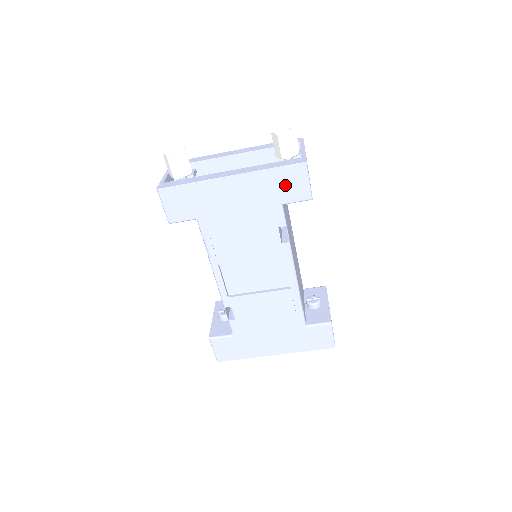
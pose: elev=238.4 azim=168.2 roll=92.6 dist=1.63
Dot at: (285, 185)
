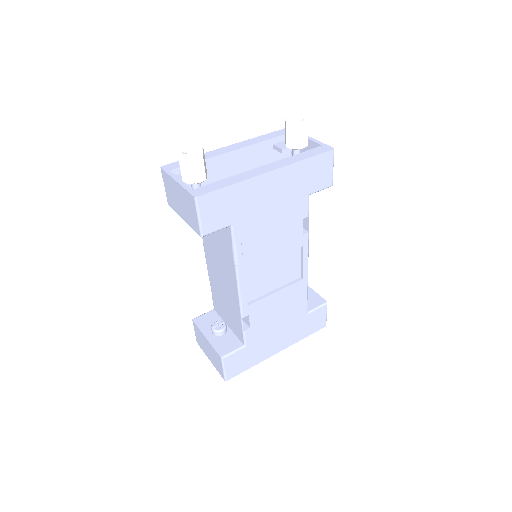
Dot at: (315, 174)
